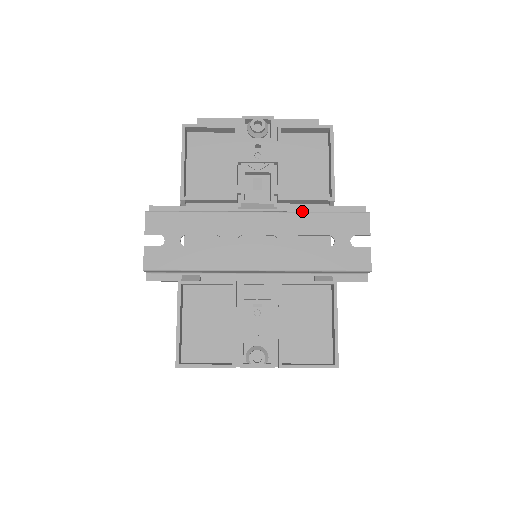
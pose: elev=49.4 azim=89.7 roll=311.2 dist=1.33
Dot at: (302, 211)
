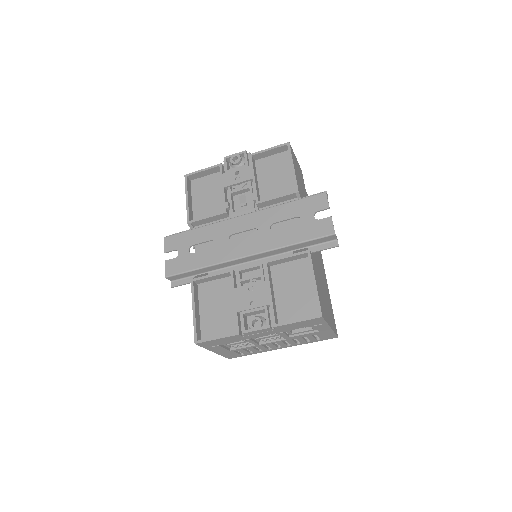
Dot at: occluded
